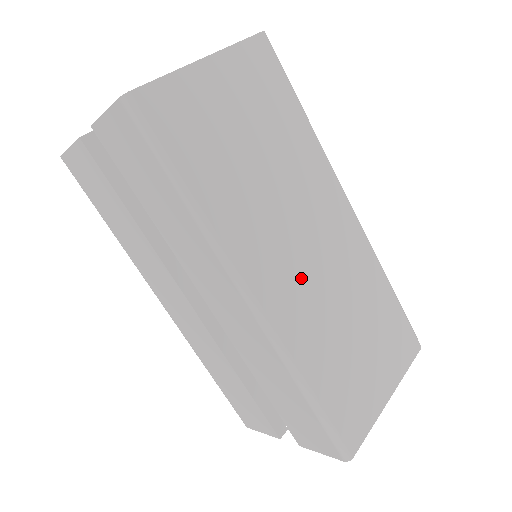
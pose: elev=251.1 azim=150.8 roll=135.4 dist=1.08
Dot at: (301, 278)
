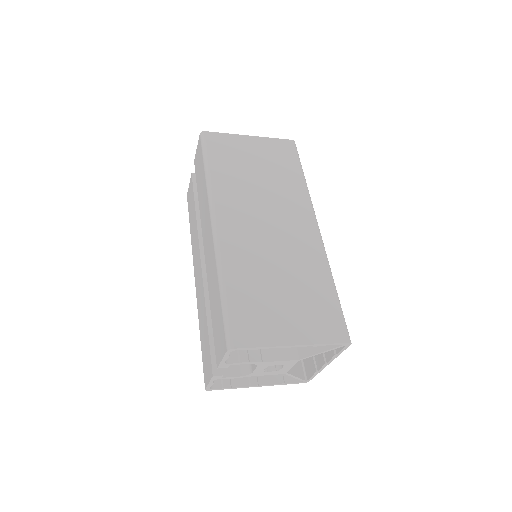
Dot at: (254, 232)
